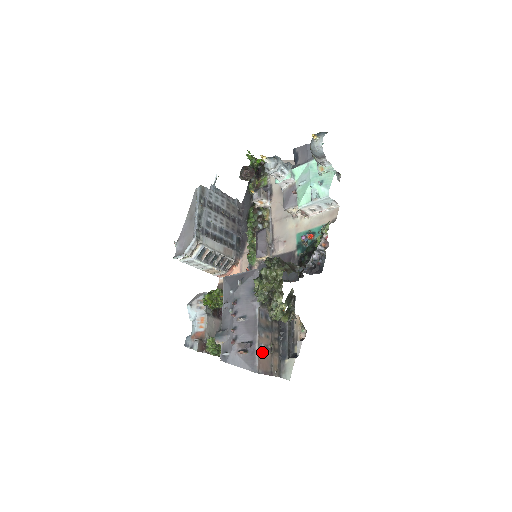
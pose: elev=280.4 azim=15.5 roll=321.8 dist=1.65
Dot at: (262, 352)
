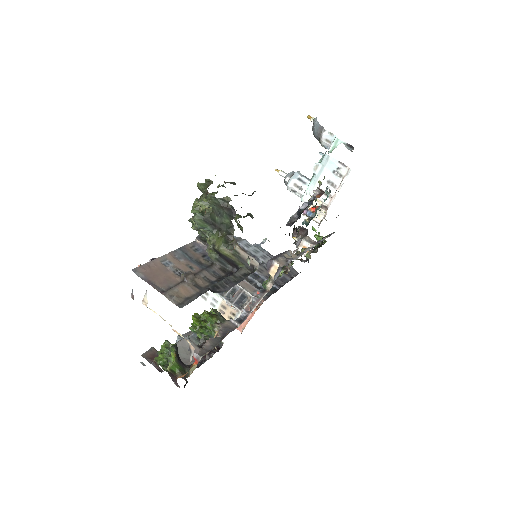
Dot at: (164, 267)
